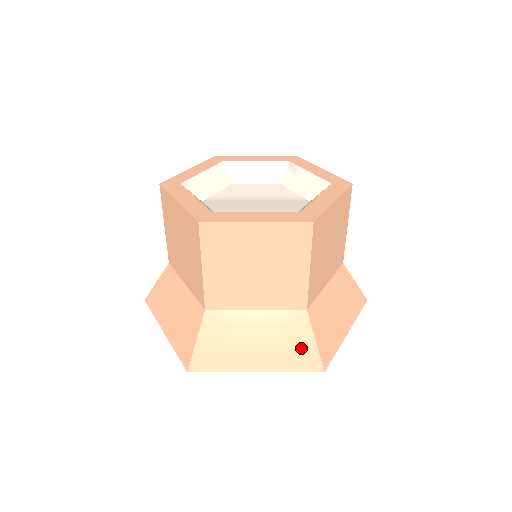
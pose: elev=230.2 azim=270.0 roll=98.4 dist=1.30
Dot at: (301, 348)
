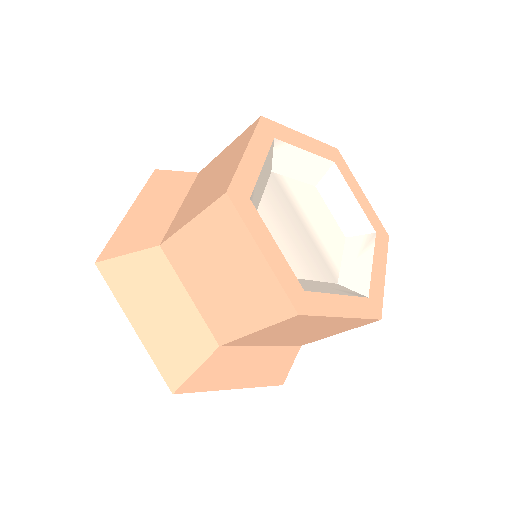
Dot at: (181, 360)
